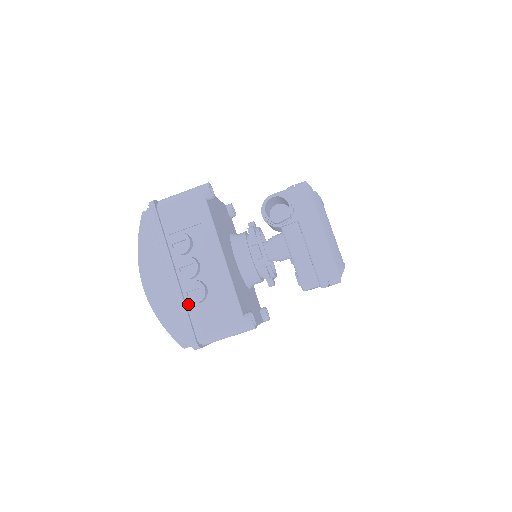
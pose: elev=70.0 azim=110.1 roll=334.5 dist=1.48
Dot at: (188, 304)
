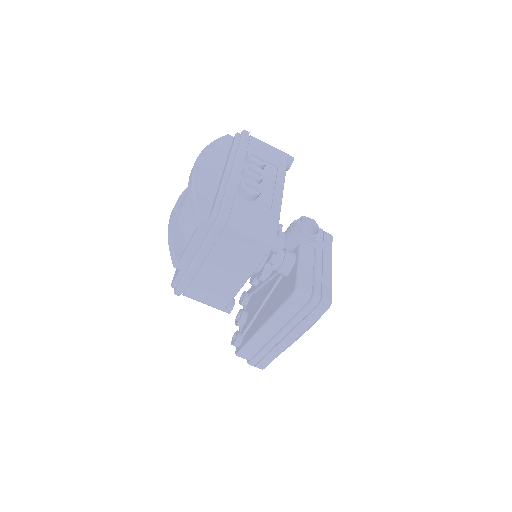
Dot at: (235, 193)
